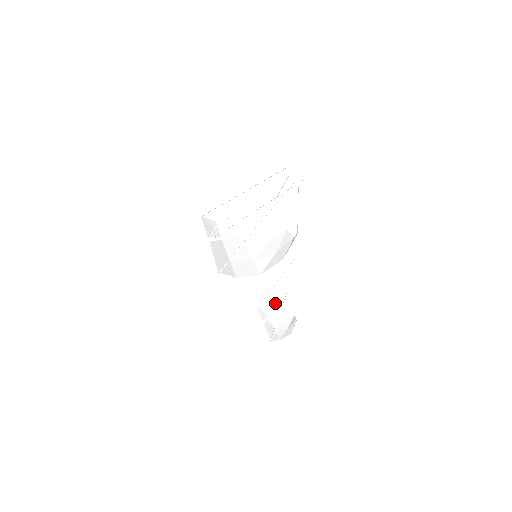
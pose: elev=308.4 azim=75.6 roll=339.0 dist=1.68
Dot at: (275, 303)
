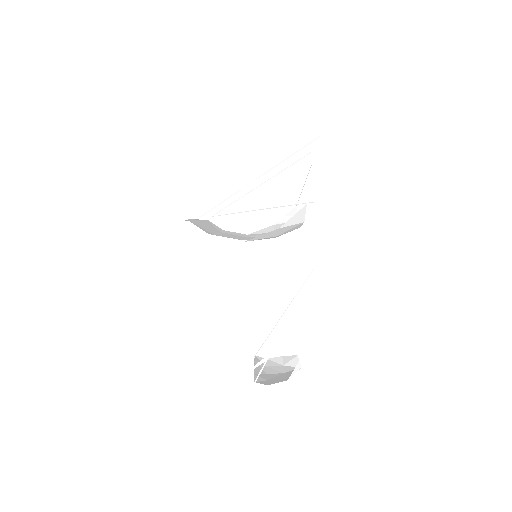
Dot at: (280, 356)
